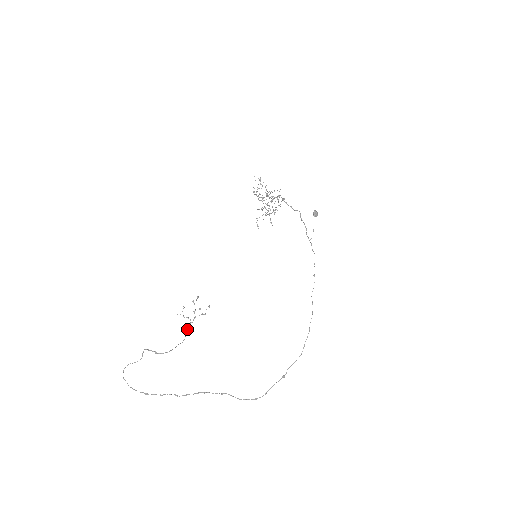
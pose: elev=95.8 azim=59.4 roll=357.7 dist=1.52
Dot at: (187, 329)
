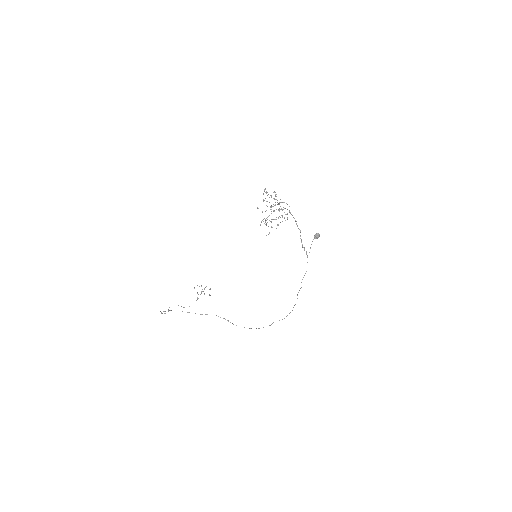
Dot at: occluded
